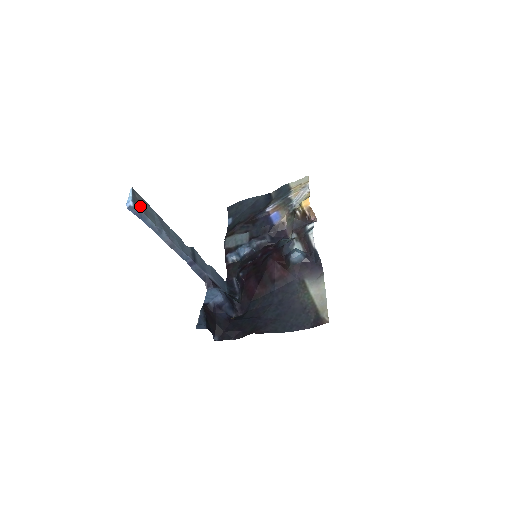
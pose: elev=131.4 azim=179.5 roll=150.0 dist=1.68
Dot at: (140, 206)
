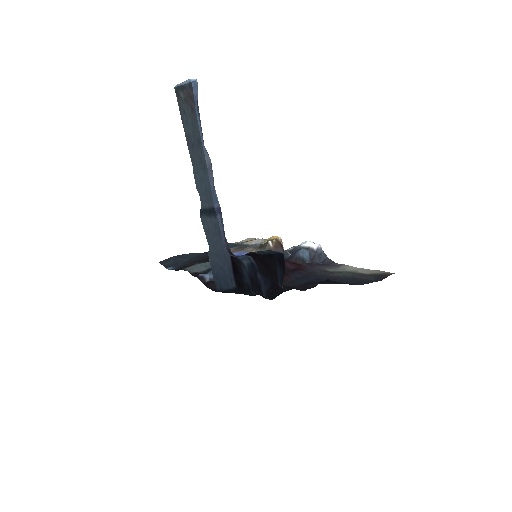
Dot at: (192, 99)
